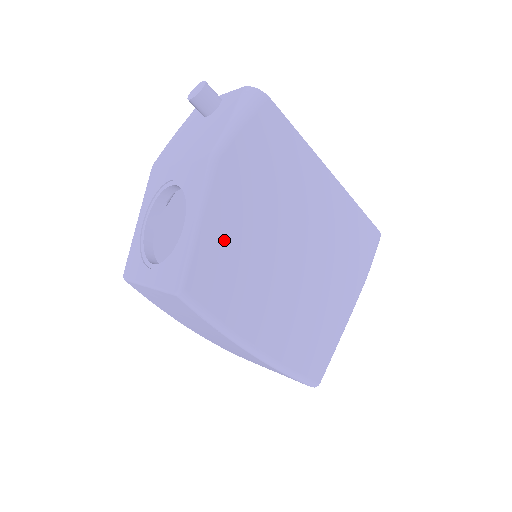
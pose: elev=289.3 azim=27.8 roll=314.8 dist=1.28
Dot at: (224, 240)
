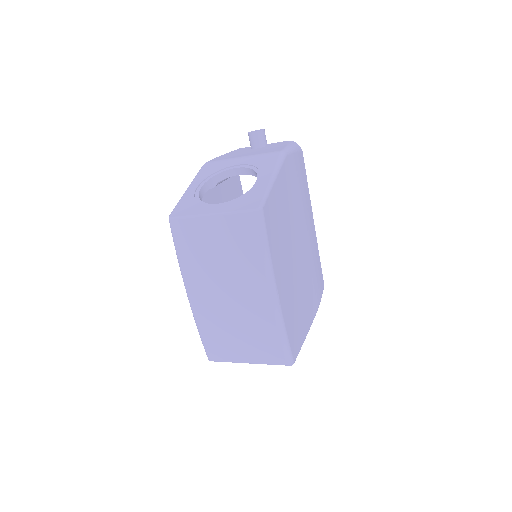
Dot at: (280, 202)
